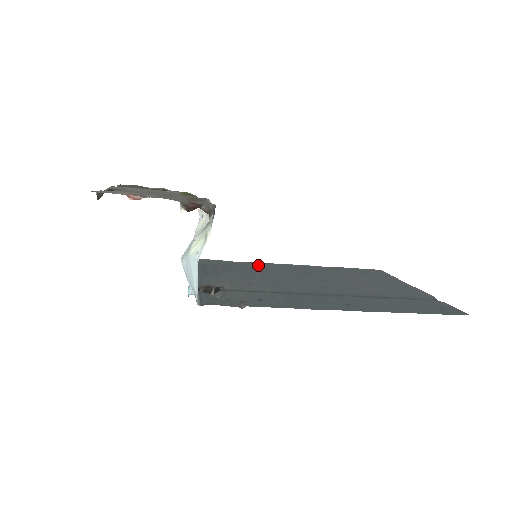
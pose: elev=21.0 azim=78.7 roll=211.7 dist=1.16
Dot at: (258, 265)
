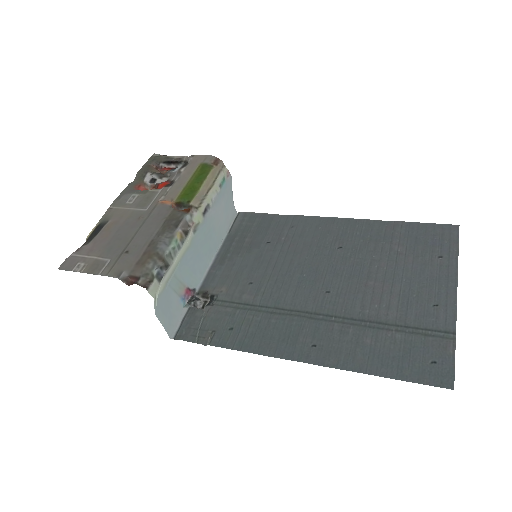
Dot at: (296, 225)
